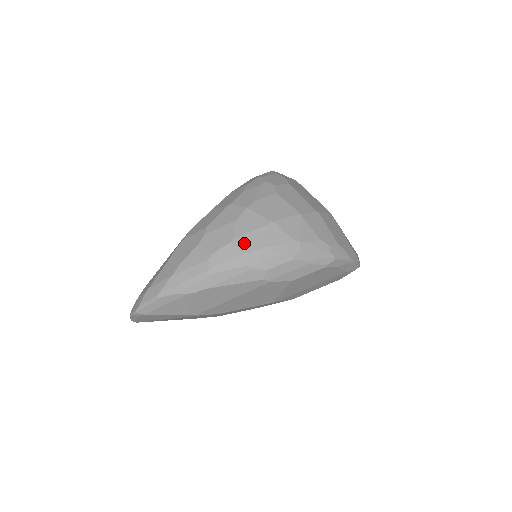
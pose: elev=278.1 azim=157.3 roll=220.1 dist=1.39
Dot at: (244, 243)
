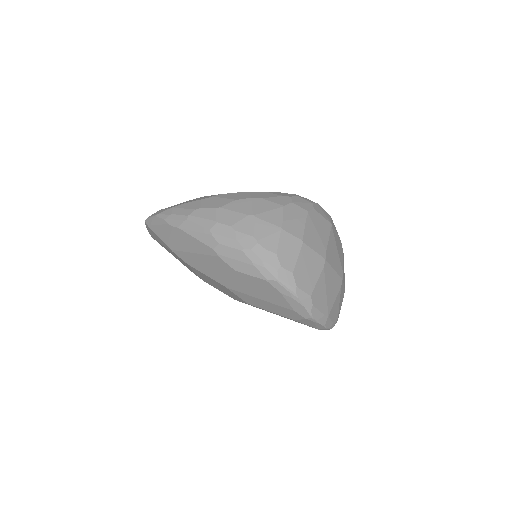
Dot at: (222, 215)
